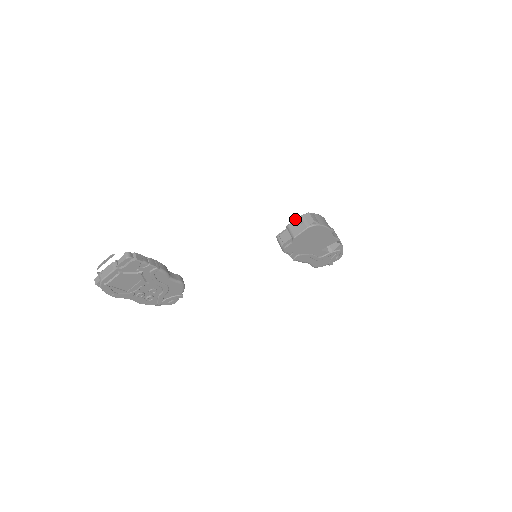
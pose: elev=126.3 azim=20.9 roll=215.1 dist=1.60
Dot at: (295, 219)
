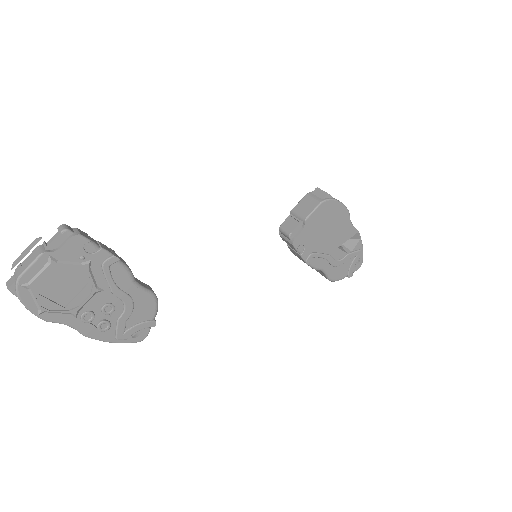
Dot at: (300, 200)
